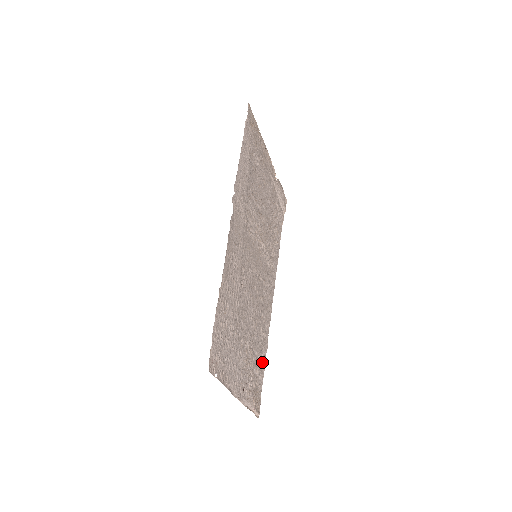
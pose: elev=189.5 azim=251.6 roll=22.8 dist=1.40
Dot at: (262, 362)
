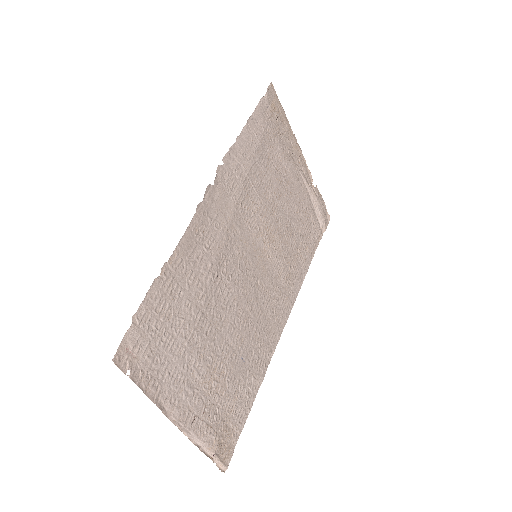
Dot at: (247, 397)
